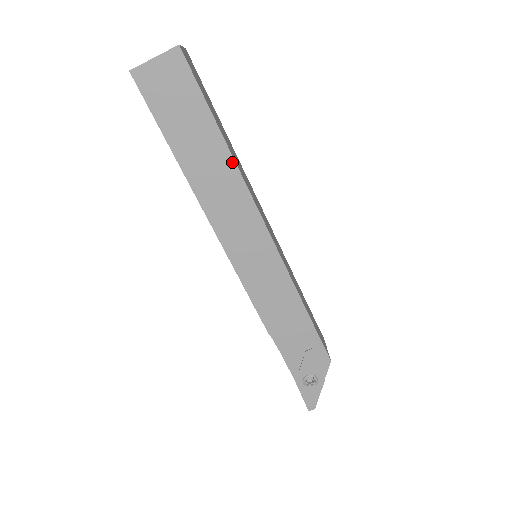
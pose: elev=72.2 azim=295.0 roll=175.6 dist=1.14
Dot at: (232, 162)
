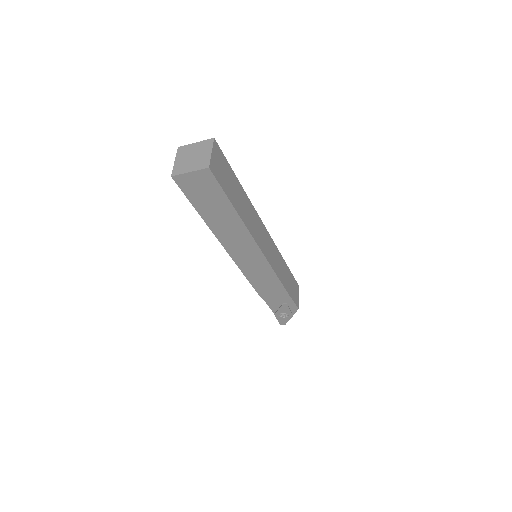
Dot at: (243, 225)
